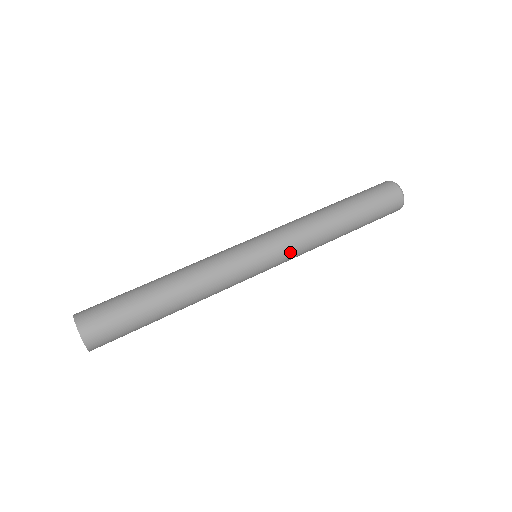
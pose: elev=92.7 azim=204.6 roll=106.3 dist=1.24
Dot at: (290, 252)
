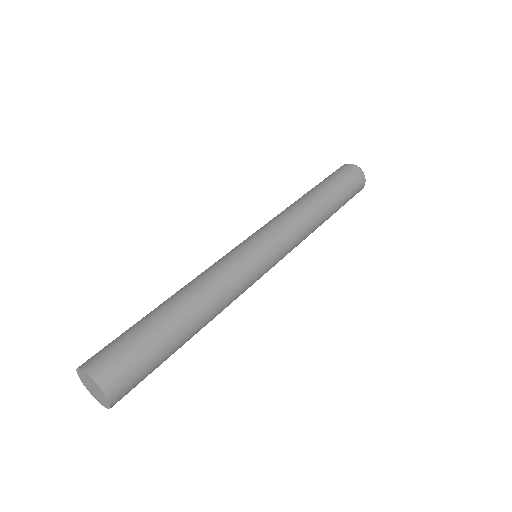
Dot at: (290, 249)
